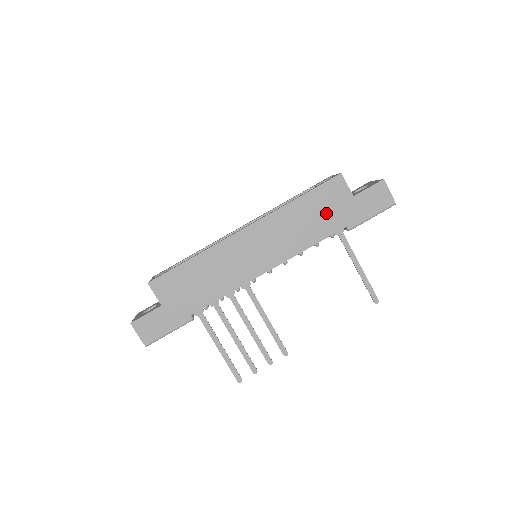
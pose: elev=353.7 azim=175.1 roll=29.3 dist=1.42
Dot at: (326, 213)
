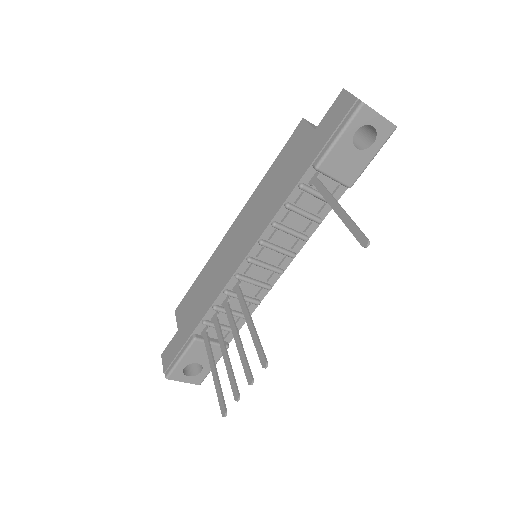
Dot at: (291, 166)
